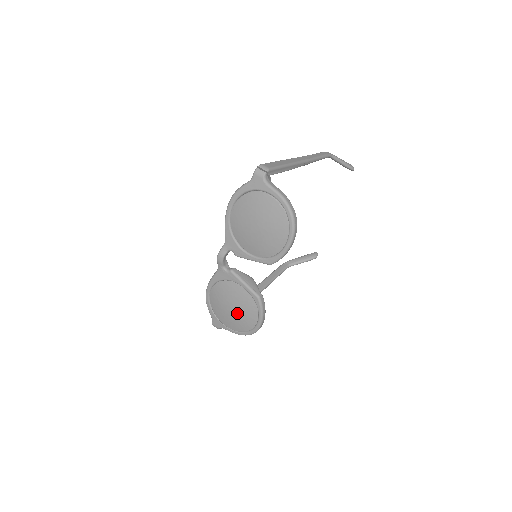
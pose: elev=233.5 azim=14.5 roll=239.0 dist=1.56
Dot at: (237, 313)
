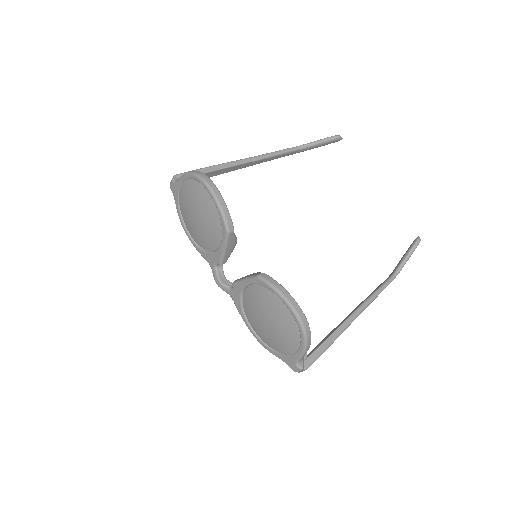
Dot at: (272, 320)
